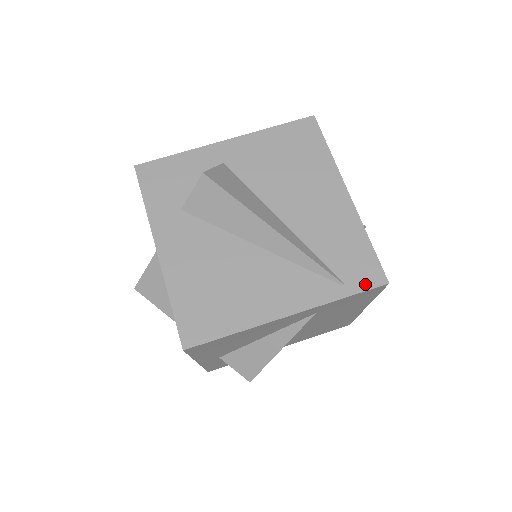
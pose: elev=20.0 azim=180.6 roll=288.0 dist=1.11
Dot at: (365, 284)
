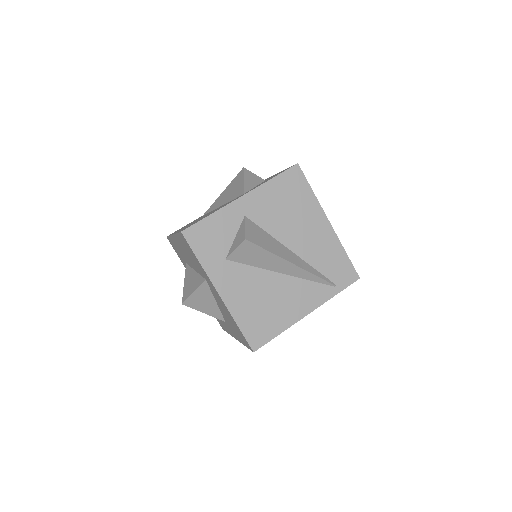
Dot at: (347, 282)
